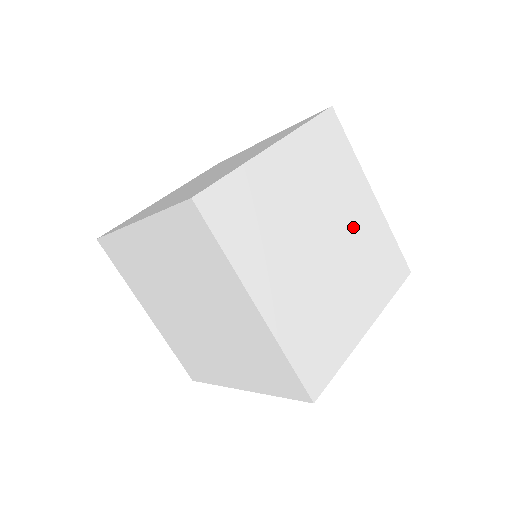
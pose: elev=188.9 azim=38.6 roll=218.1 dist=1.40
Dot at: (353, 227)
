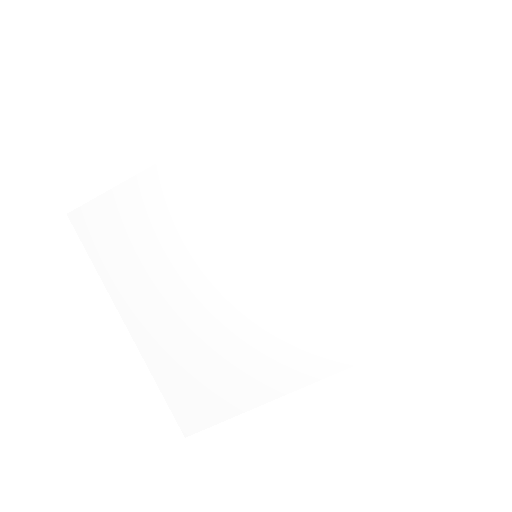
Dot at: occluded
